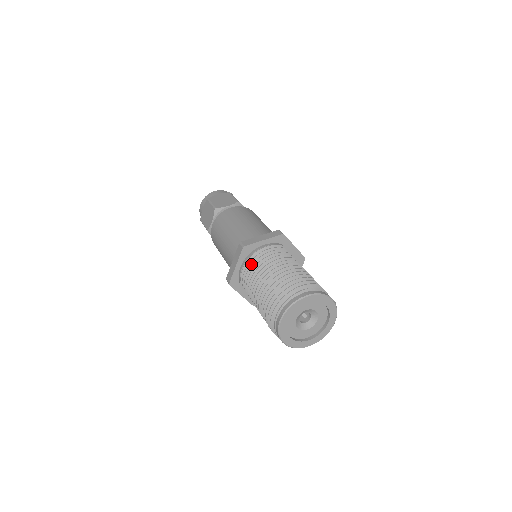
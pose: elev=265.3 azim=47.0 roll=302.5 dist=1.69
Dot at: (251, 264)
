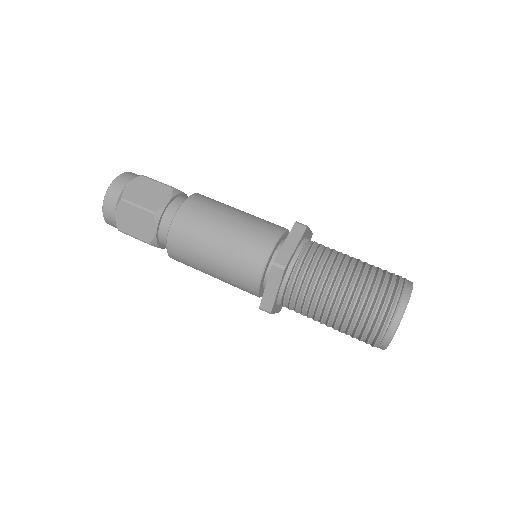
Dot at: (298, 282)
